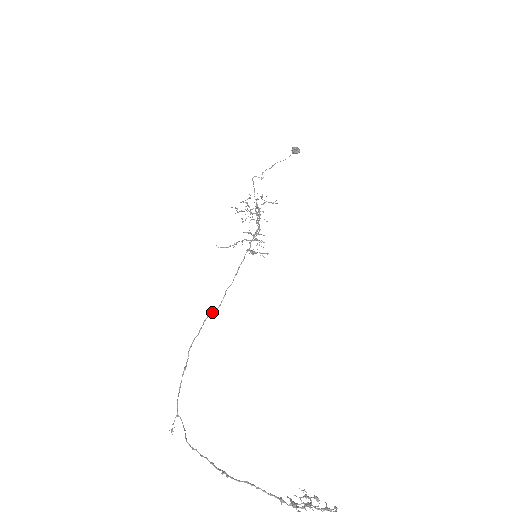
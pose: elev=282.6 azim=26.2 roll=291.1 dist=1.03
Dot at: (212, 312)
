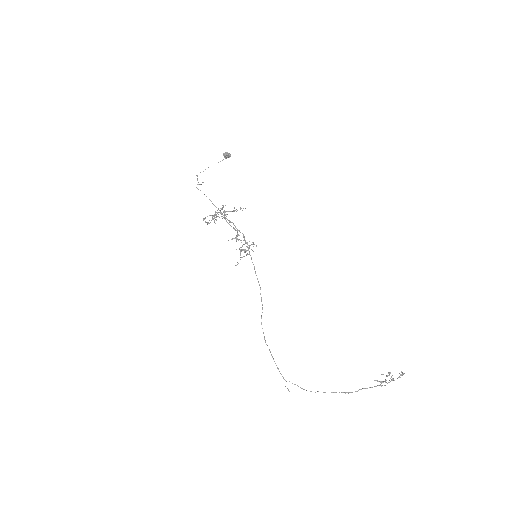
Dot at: (262, 312)
